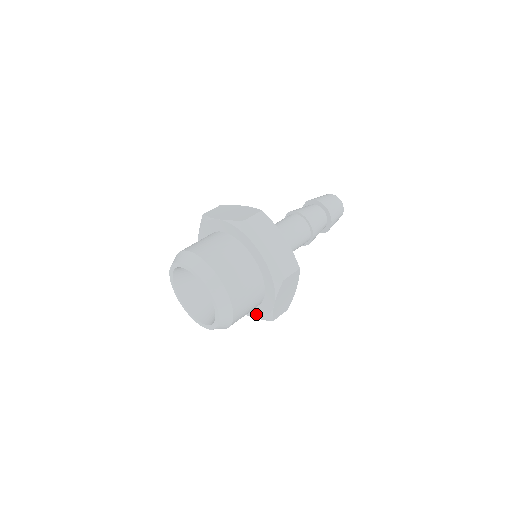
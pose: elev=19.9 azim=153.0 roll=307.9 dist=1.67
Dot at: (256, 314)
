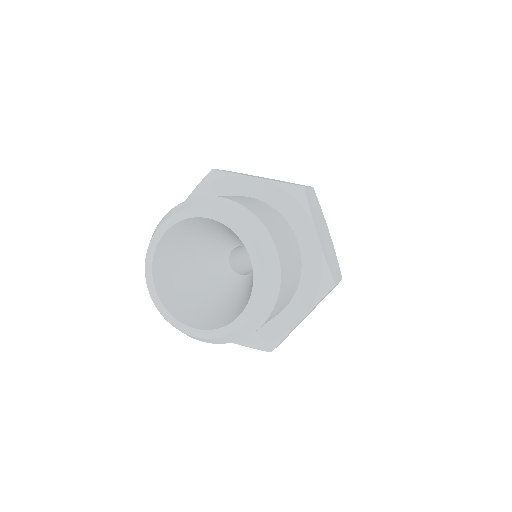
Dot at: (246, 337)
